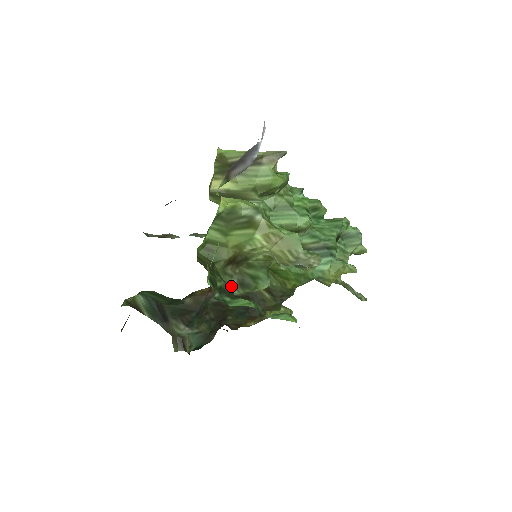
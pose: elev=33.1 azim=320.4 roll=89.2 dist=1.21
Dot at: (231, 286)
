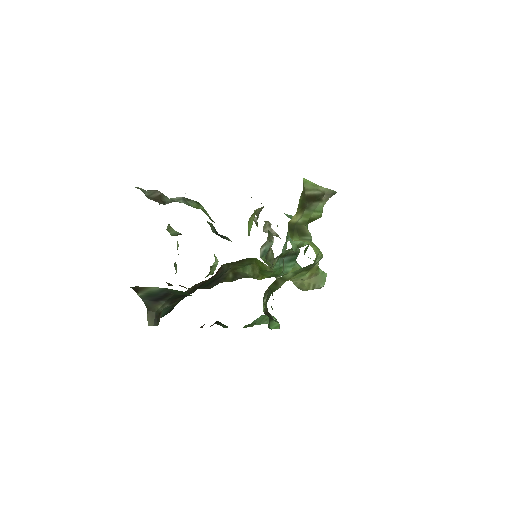
Dot at: (263, 304)
